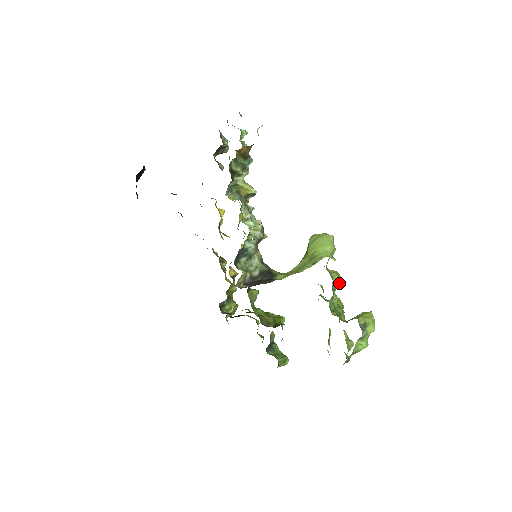
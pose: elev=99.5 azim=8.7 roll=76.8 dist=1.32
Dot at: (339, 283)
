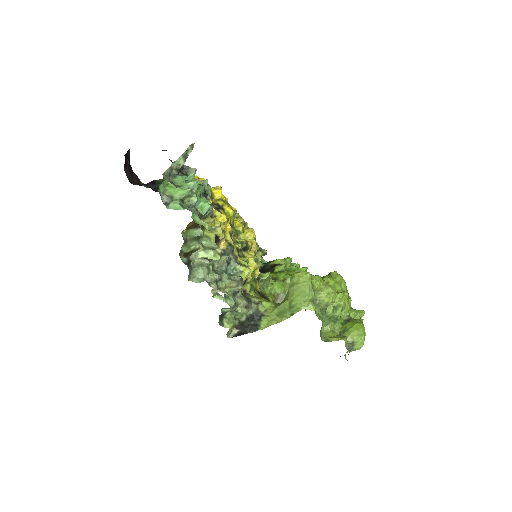
Dot at: (330, 303)
